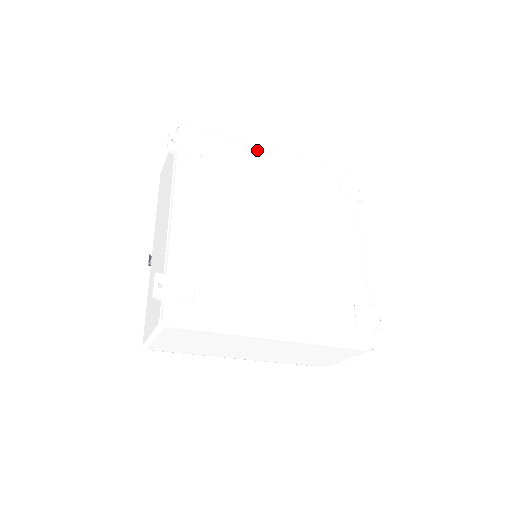
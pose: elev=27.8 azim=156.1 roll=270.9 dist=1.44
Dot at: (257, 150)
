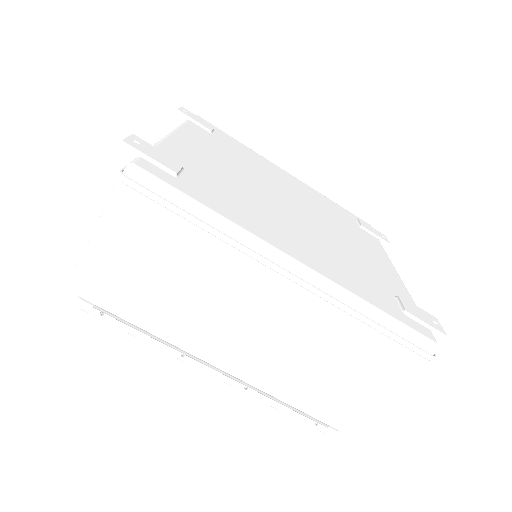
Dot at: (270, 163)
